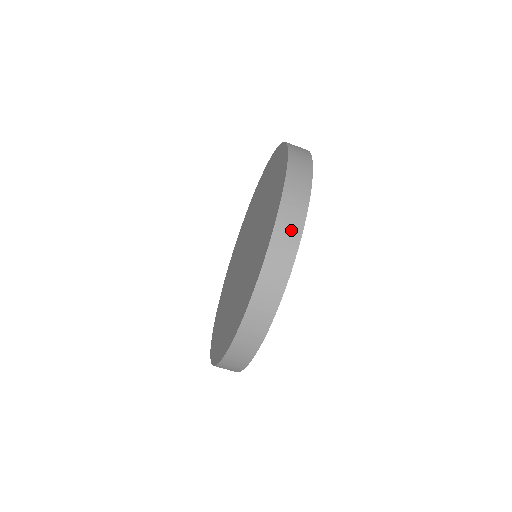
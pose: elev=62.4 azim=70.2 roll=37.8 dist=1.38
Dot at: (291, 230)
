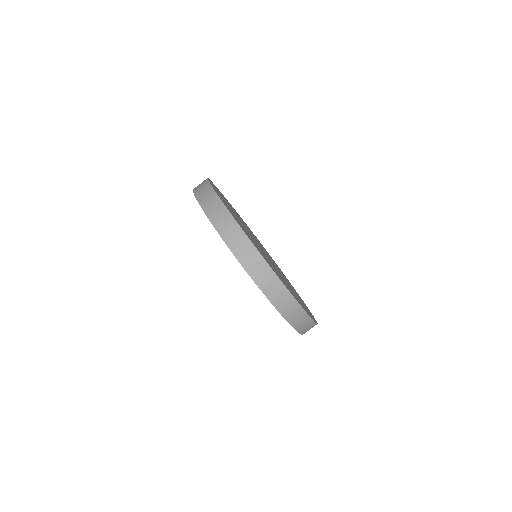
Dot at: (215, 206)
